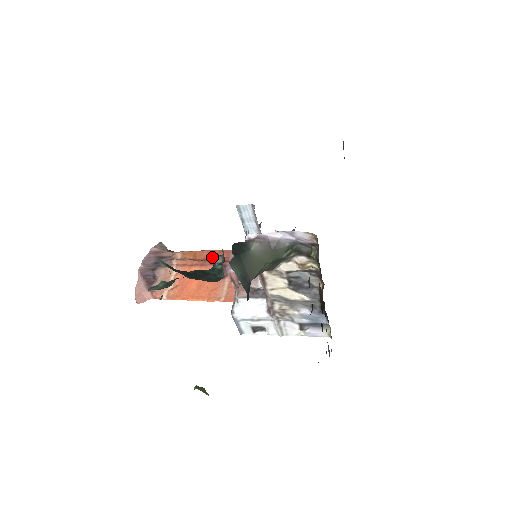
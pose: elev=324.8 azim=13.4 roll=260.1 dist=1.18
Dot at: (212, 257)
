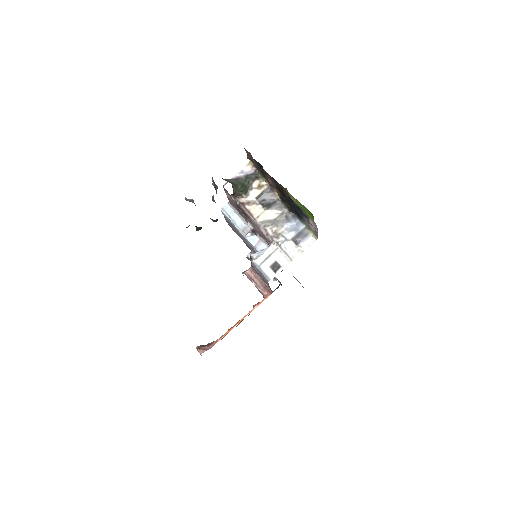
Dot at: (212, 198)
